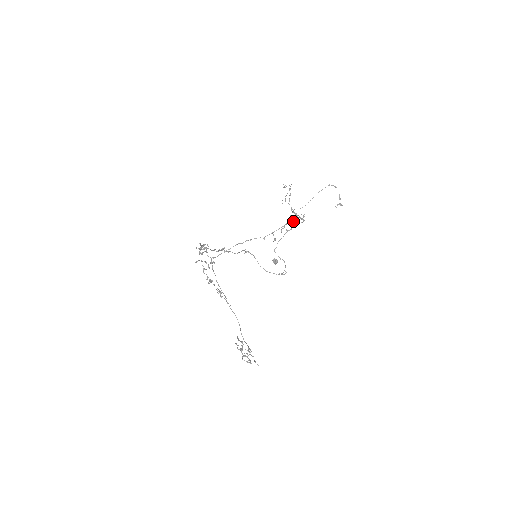
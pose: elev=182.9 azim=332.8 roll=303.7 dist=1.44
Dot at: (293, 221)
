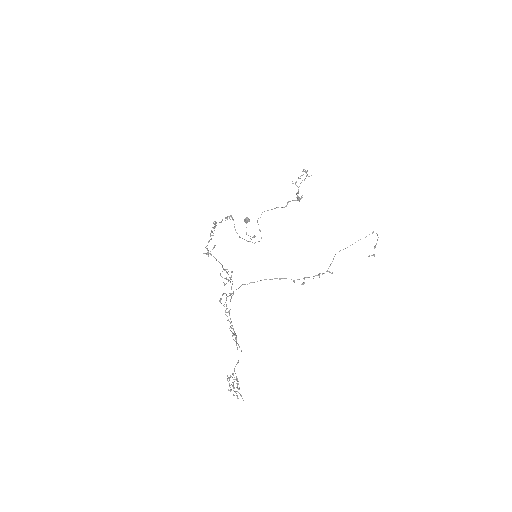
Dot at: occluded
